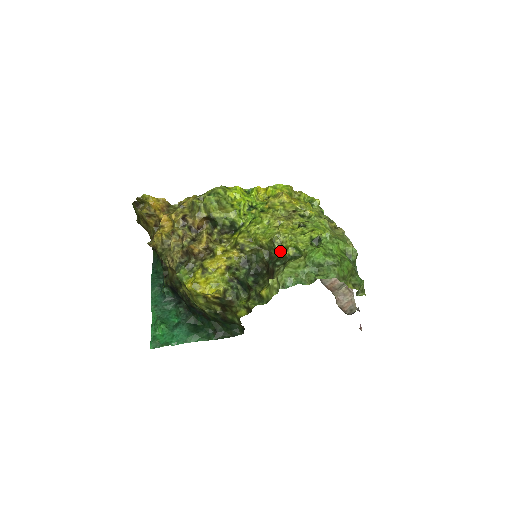
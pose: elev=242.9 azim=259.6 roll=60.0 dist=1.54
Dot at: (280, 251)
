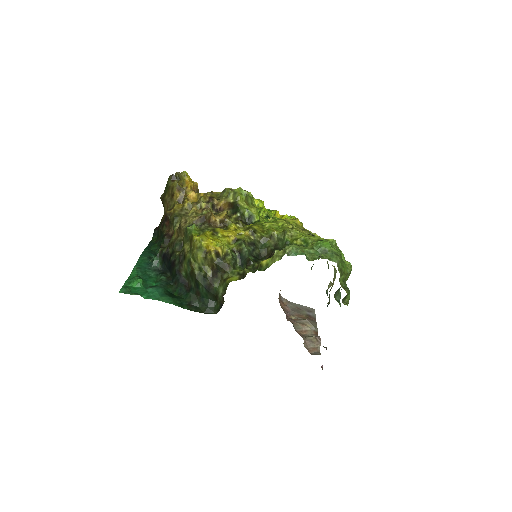
Dot at: (288, 242)
